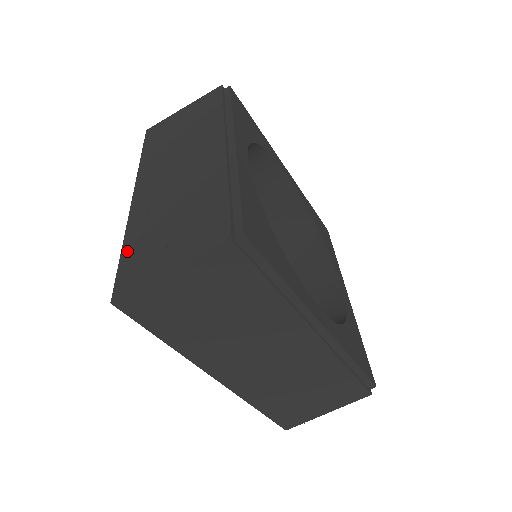
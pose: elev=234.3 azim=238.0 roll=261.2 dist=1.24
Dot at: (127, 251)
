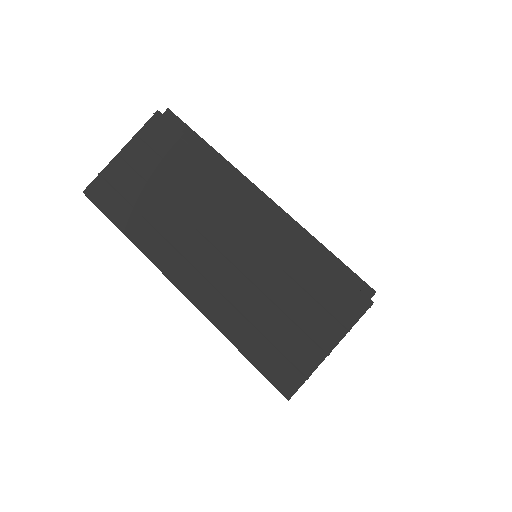
Dot at: occluded
